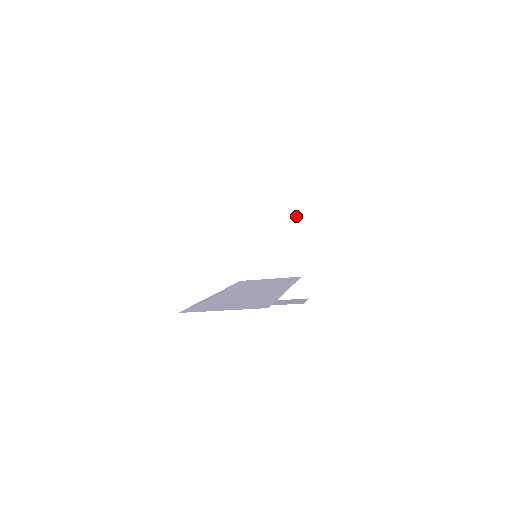
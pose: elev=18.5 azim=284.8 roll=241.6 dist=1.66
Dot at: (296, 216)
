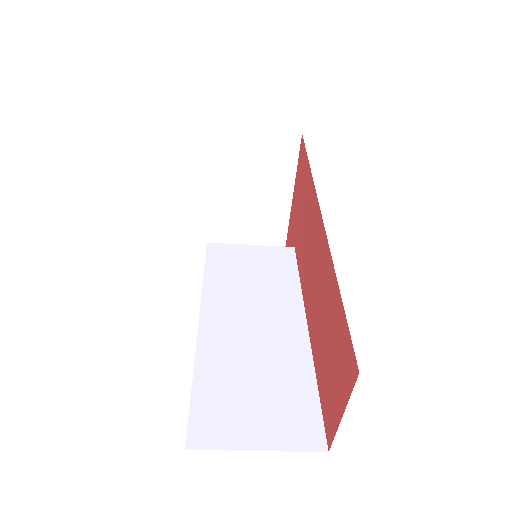
Dot at: (292, 146)
